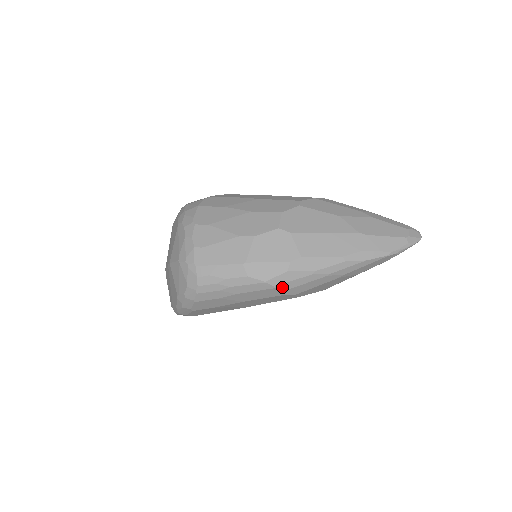
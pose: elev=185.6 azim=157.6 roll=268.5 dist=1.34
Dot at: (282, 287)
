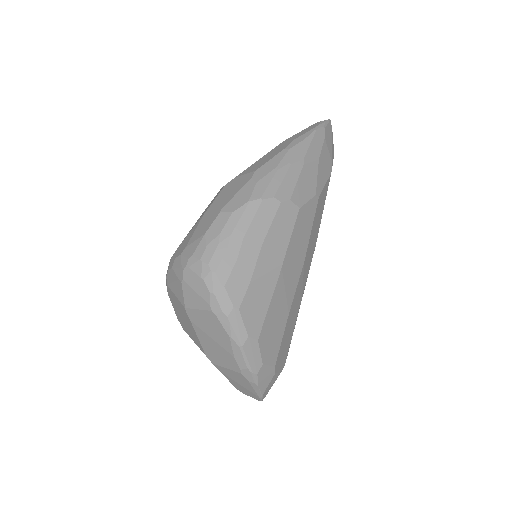
Dot at: (268, 196)
